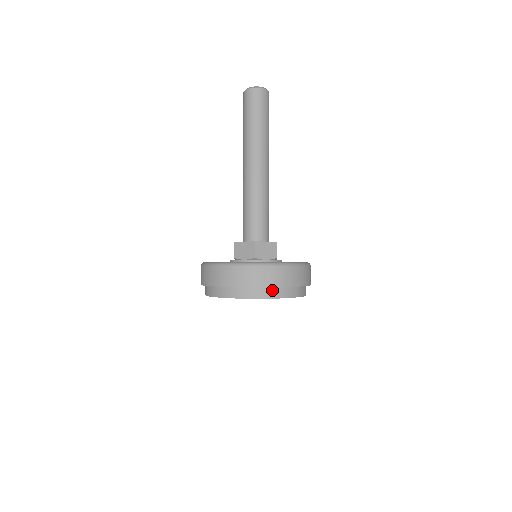
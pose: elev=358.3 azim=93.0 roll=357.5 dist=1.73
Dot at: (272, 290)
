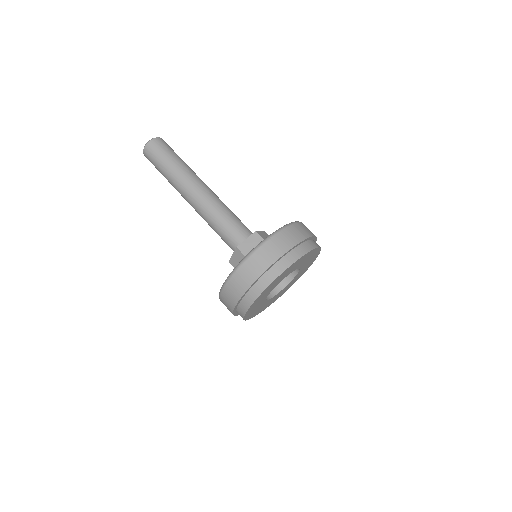
Dot at: (309, 242)
